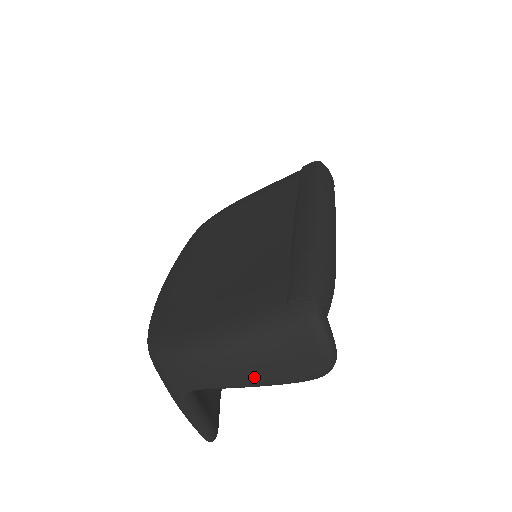
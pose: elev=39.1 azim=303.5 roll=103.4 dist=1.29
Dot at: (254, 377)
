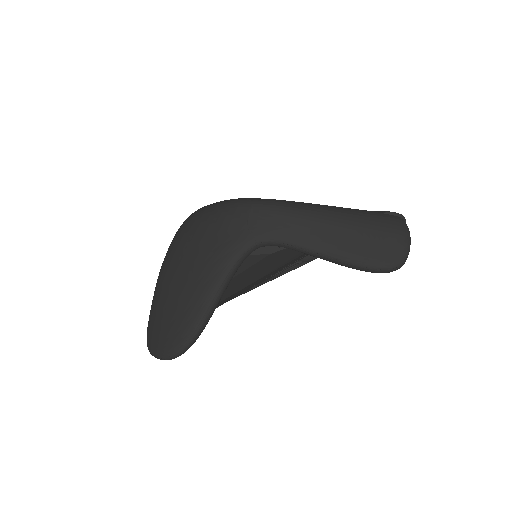
Dot at: (342, 246)
